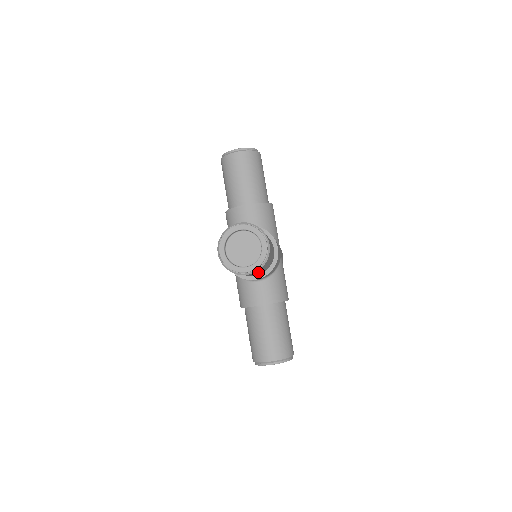
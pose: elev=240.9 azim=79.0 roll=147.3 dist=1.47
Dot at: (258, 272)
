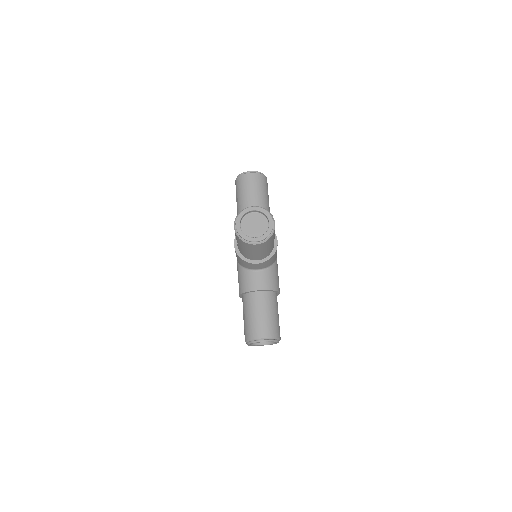
Dot at: (262, 249)
